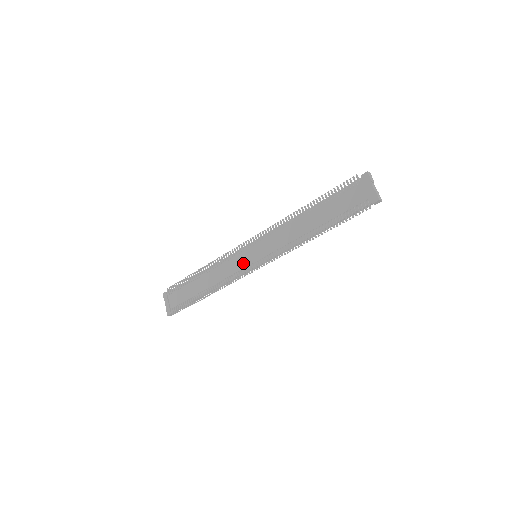
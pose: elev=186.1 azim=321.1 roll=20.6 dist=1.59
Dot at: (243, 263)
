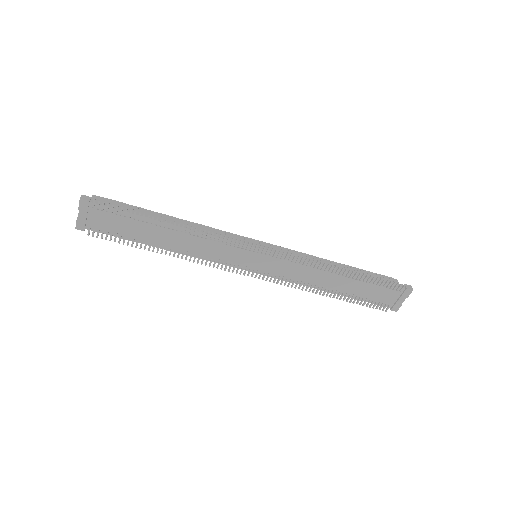
Dot at: (240, 259)
